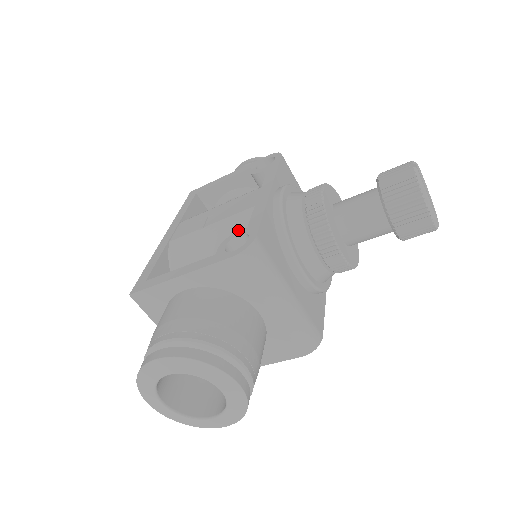
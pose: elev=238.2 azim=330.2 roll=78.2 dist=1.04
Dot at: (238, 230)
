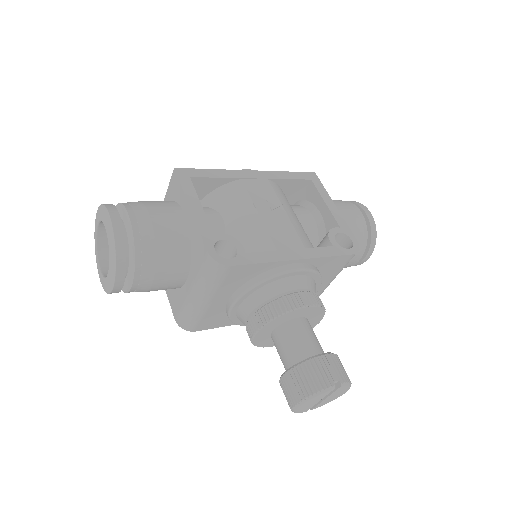
Dot at: (253, 242)
